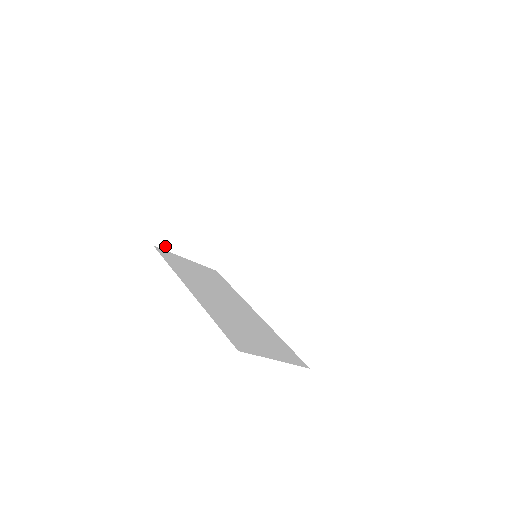
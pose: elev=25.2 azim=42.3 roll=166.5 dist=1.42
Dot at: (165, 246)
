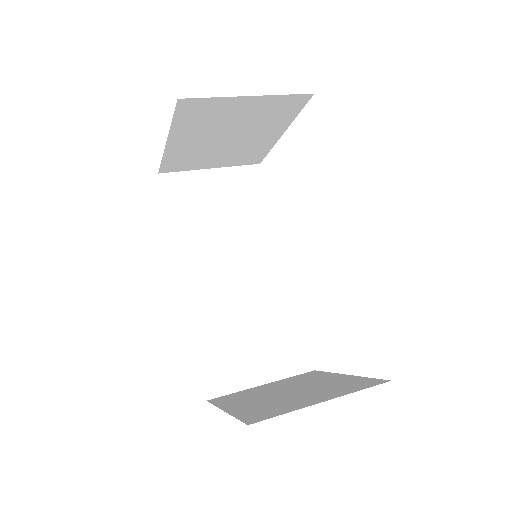
Dot at: (174, 169)
